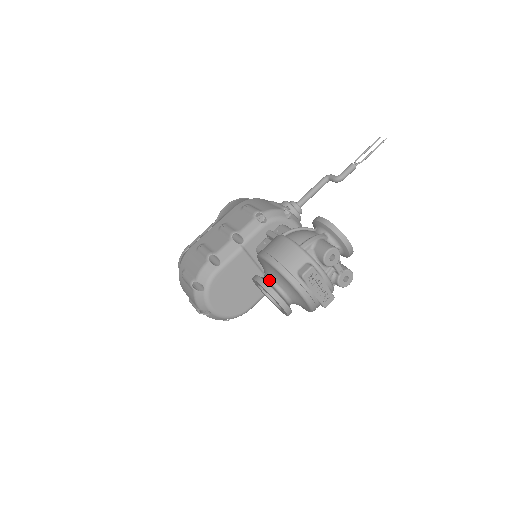
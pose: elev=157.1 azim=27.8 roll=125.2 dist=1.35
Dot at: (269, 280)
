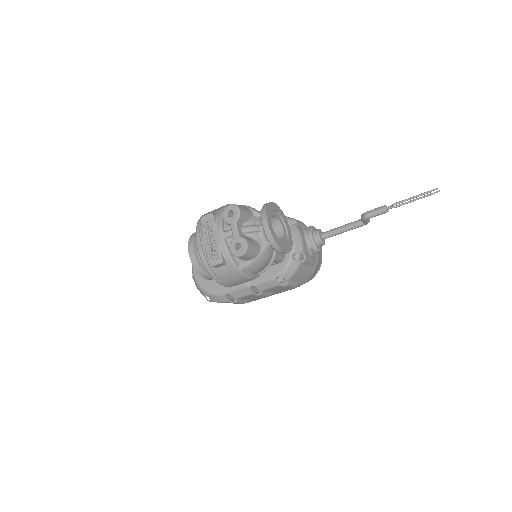
Dot at: occluded
